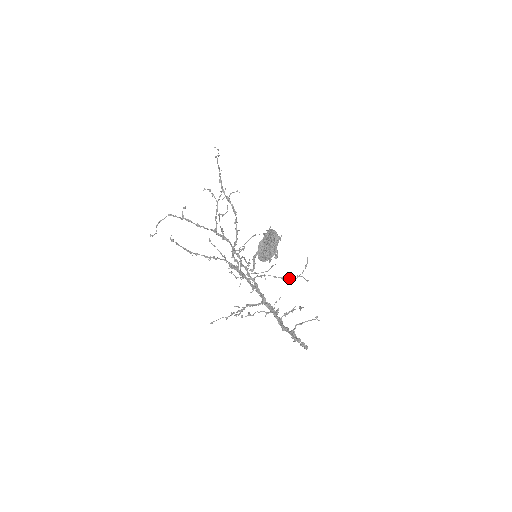
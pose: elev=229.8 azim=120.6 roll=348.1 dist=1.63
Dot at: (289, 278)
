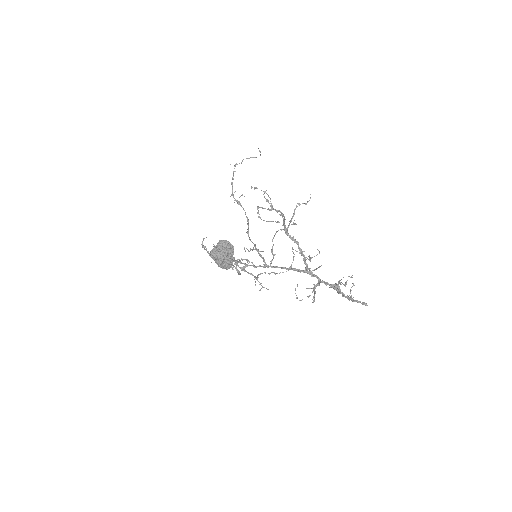
Dot at: occluded
